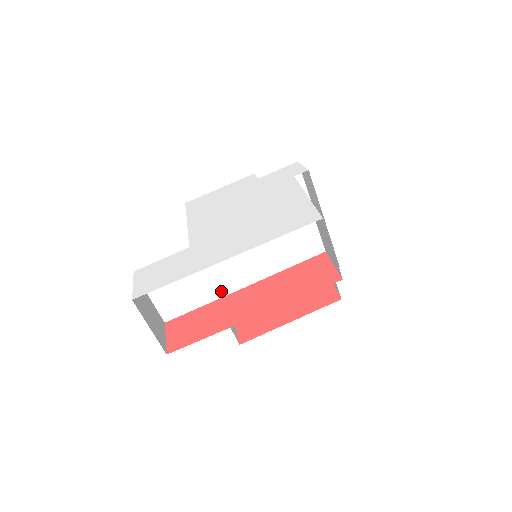
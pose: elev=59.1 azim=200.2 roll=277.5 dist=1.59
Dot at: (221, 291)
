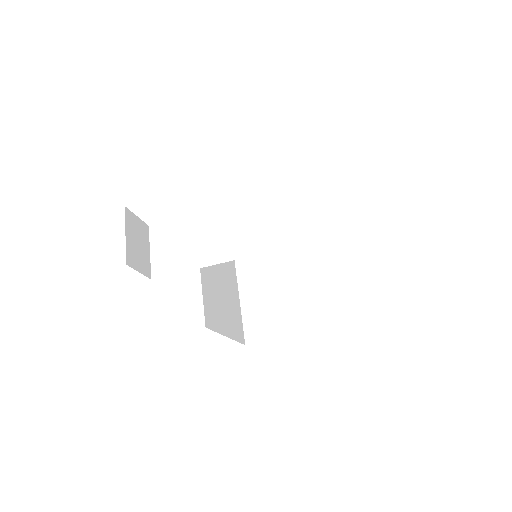
Dot at: (207, 260)
